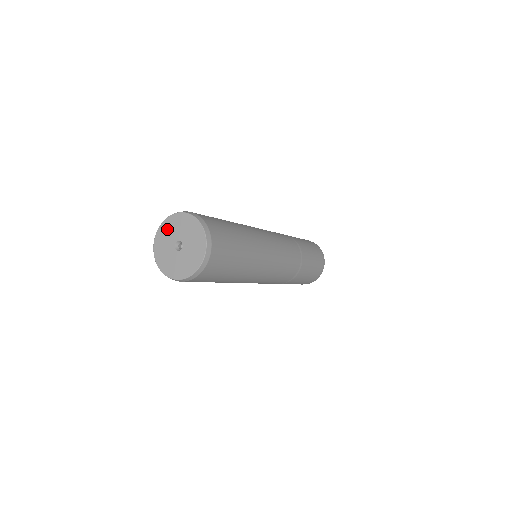
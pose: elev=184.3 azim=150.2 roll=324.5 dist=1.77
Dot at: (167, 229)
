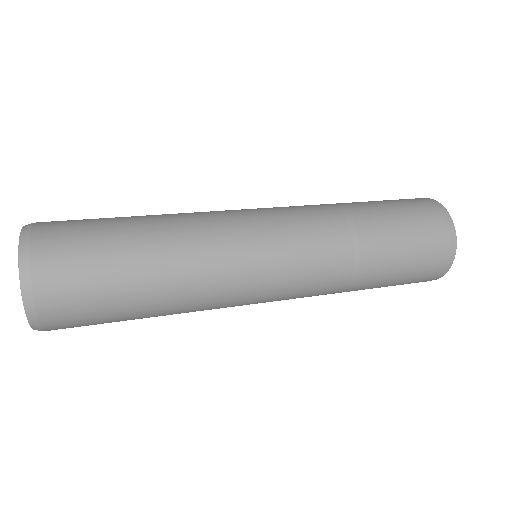
Dot at: occluded
